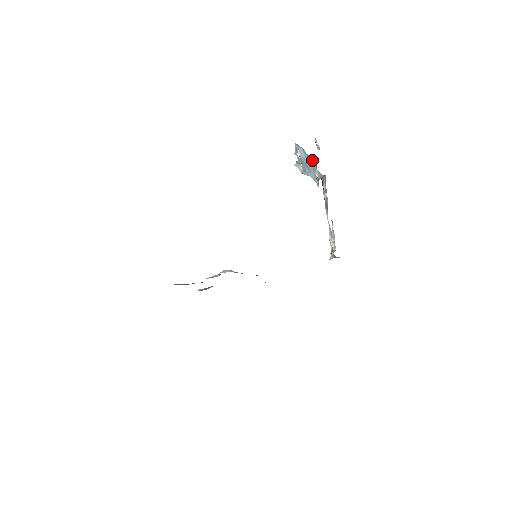
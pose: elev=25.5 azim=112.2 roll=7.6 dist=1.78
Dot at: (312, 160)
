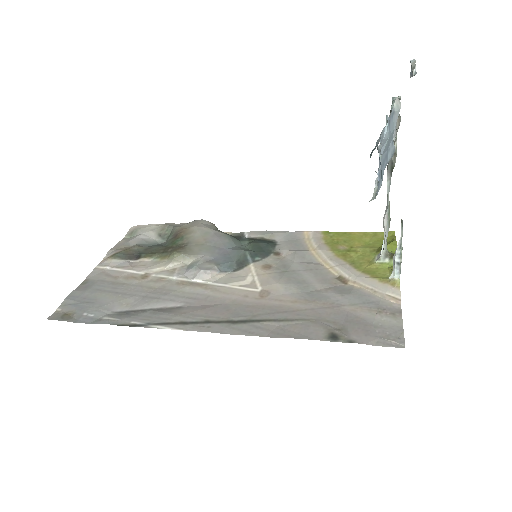
Dot at: (395, 117)
